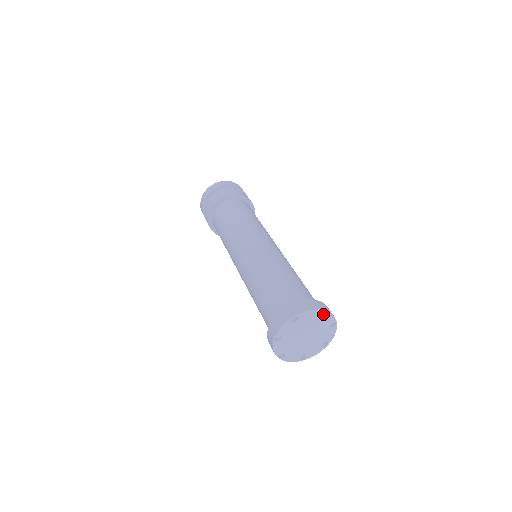
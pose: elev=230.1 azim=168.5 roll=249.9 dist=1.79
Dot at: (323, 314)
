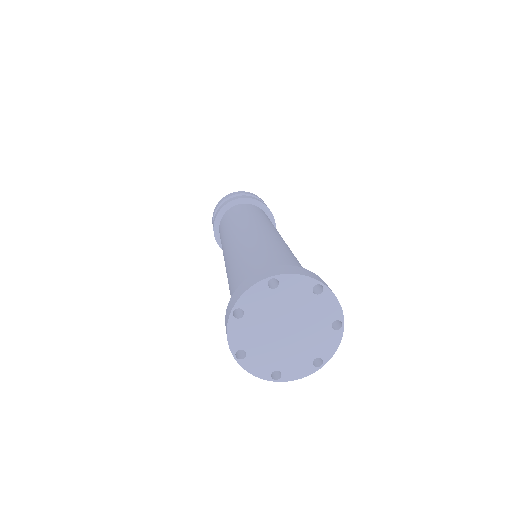
Dot at: (323, 294)
